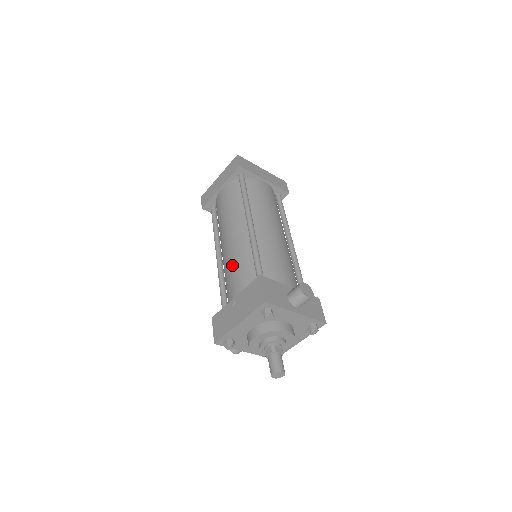
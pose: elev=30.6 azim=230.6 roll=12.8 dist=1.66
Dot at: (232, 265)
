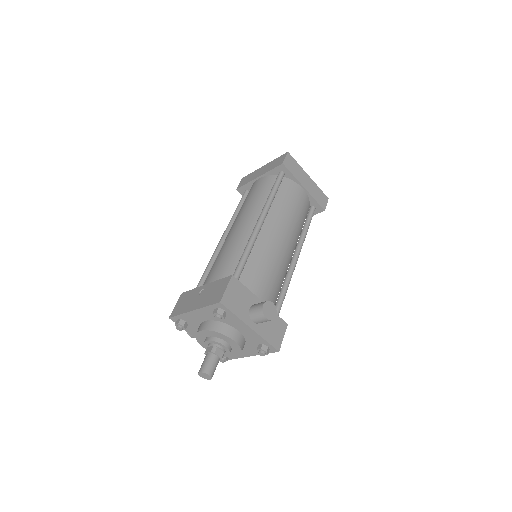
Dot at: (223, 254)
